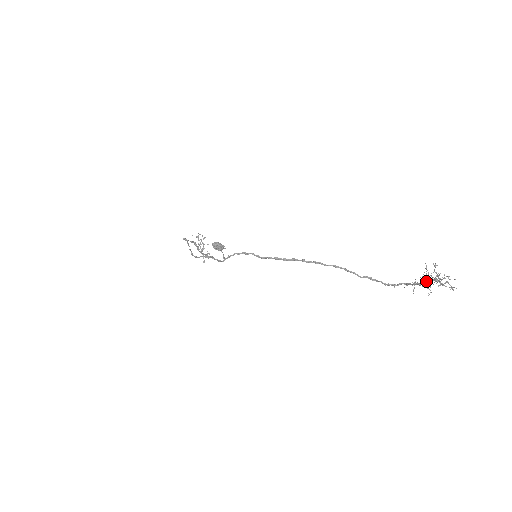
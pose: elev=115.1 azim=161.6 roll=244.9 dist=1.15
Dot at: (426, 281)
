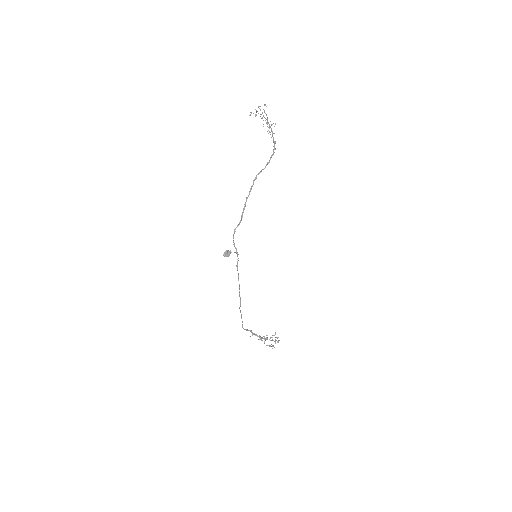
Dot at: occluded
